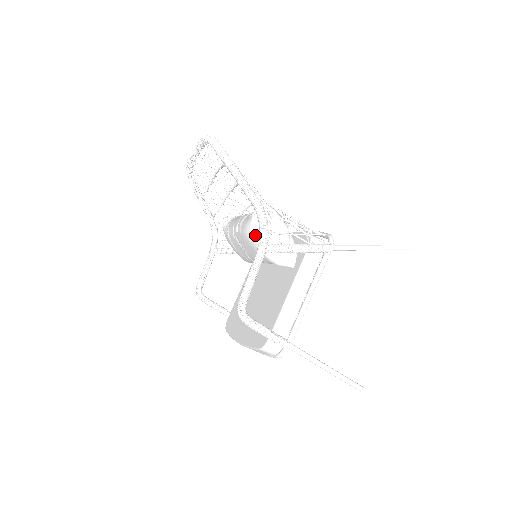
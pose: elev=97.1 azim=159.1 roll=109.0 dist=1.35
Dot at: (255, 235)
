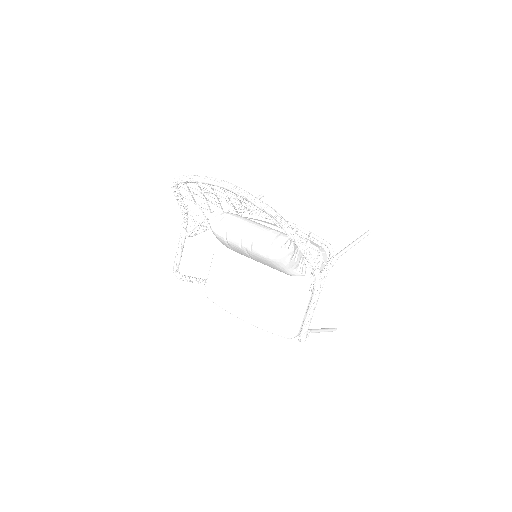
Dot at: (284, 264)
